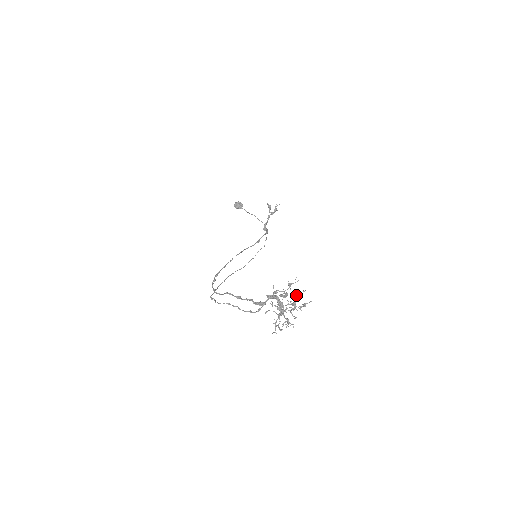
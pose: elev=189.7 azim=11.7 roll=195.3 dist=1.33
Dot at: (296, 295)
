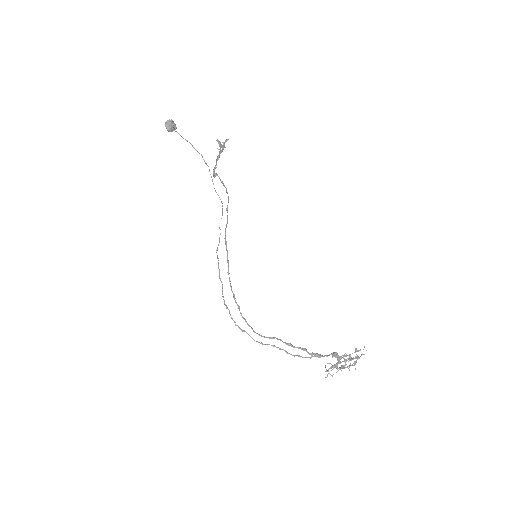
Dot at: (359, 358)
